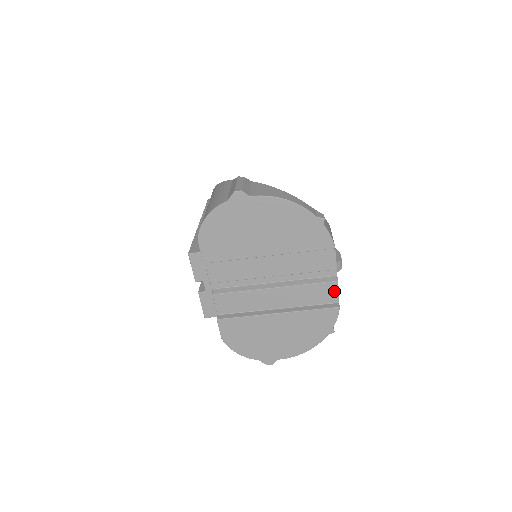
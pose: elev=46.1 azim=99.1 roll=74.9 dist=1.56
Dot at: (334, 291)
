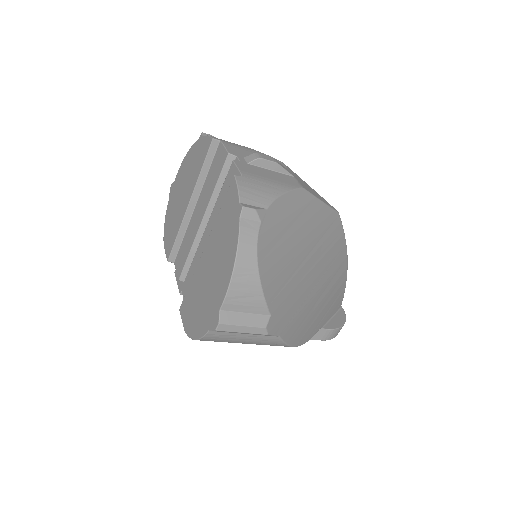
Dot at: (235, 172)
